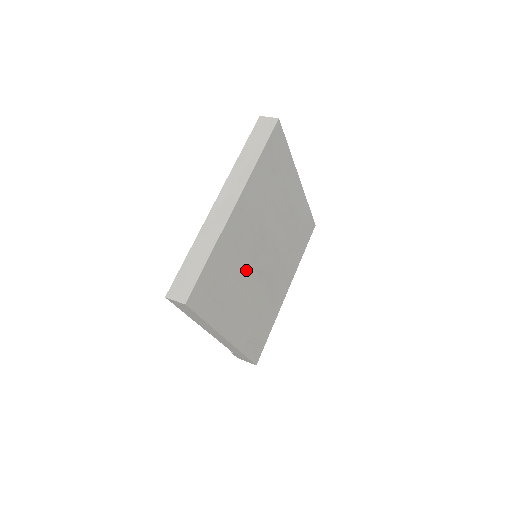
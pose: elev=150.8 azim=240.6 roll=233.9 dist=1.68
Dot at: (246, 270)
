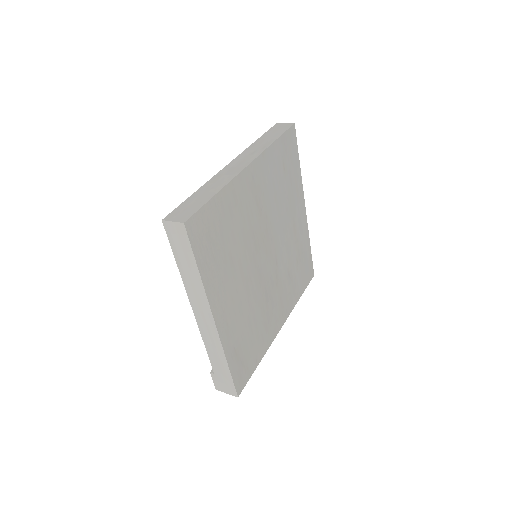
Dot at: (246, 252)
